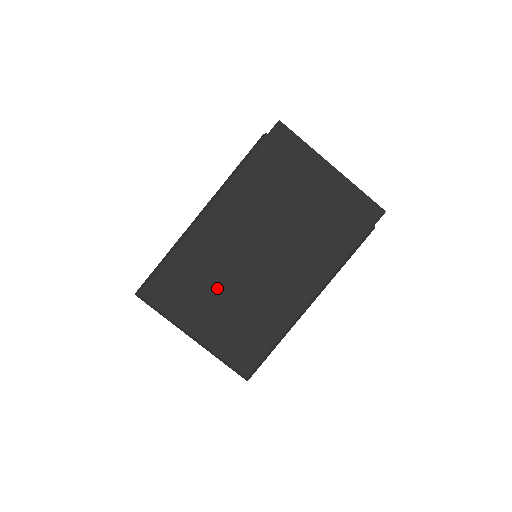
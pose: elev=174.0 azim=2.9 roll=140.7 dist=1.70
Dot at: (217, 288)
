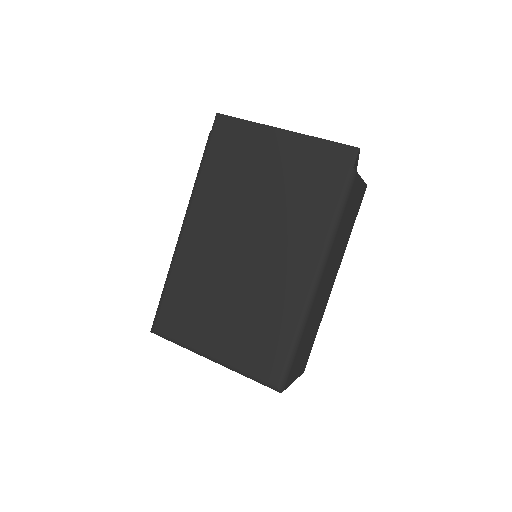
Dot at: (216, 300)
